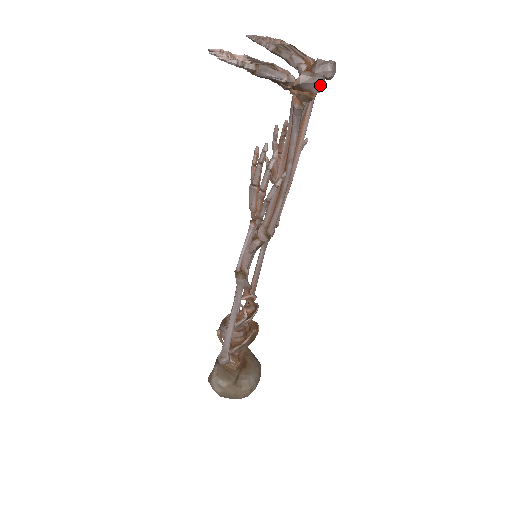
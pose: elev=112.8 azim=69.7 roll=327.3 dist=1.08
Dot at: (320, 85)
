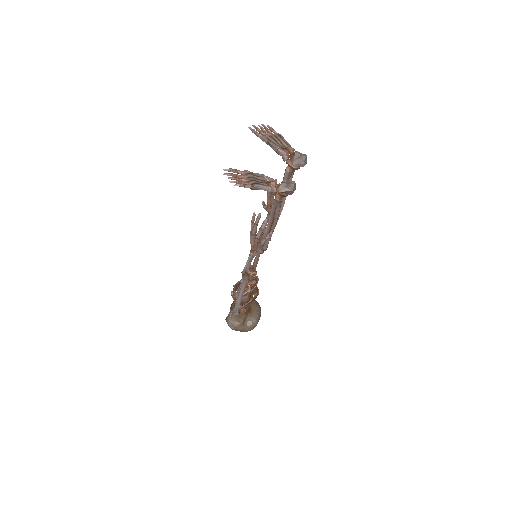
Dot at: (292, 192)
